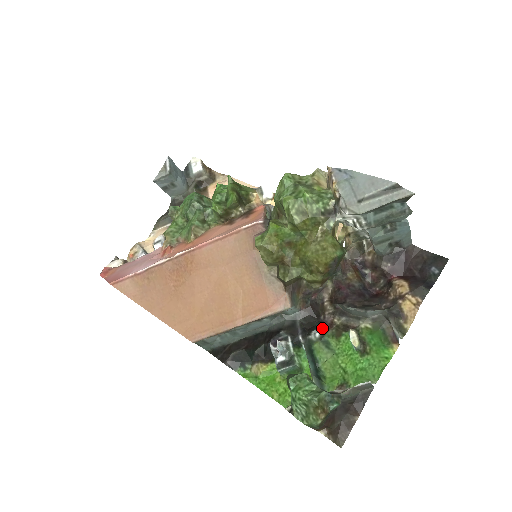
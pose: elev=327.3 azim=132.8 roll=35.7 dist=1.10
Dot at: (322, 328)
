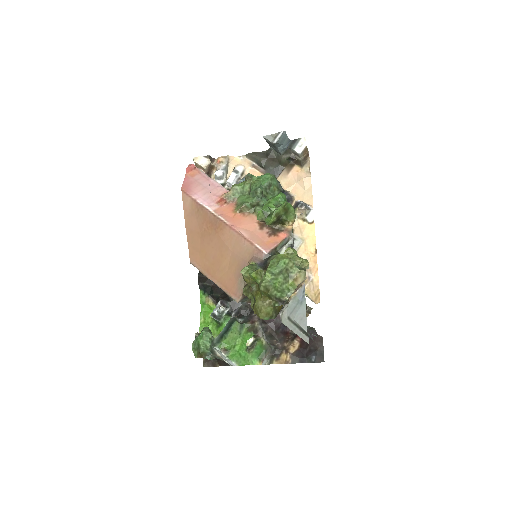
Dot at: (246, 320)
